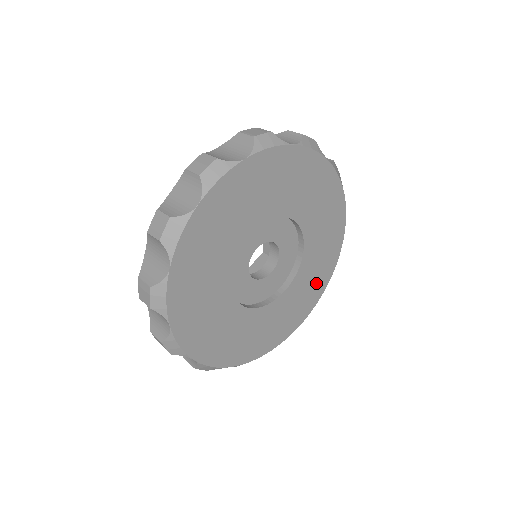
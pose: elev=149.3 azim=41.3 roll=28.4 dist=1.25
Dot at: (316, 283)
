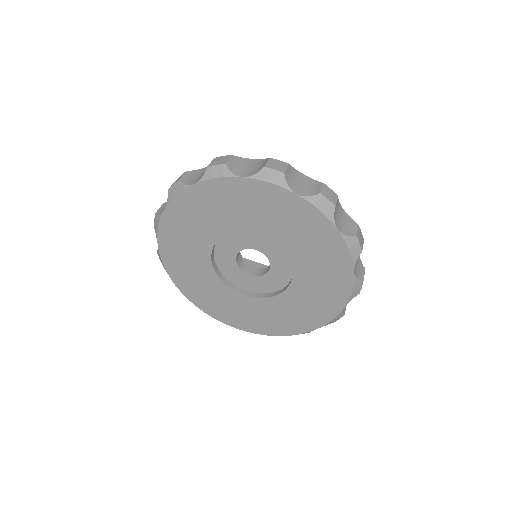
Dot at: (269, 323)
